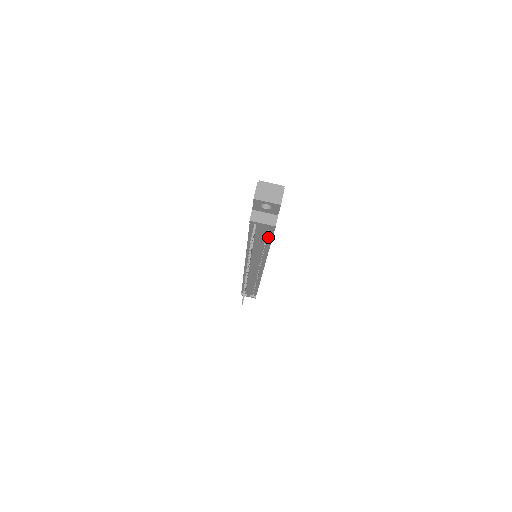
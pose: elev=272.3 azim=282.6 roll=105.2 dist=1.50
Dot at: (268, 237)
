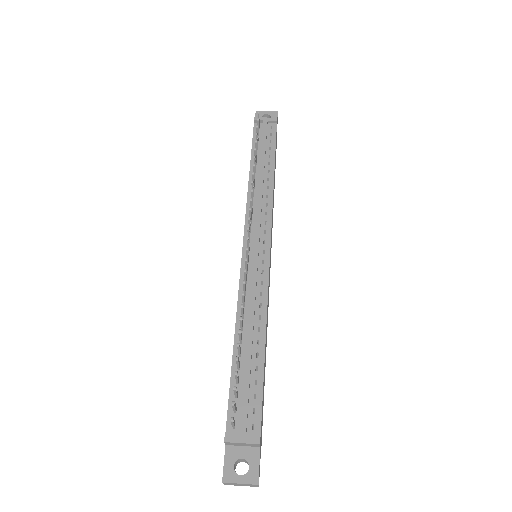
Dot at: (271, 148)
